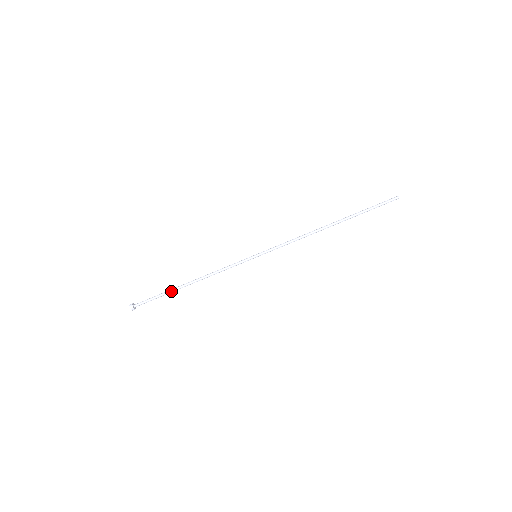
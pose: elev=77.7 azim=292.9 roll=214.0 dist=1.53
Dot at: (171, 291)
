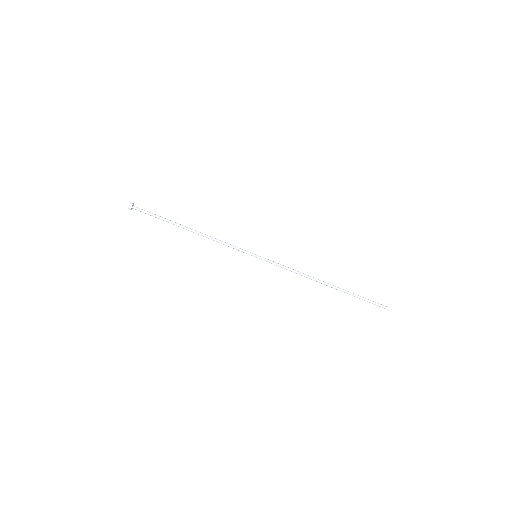
Dot at: (171, 222)
